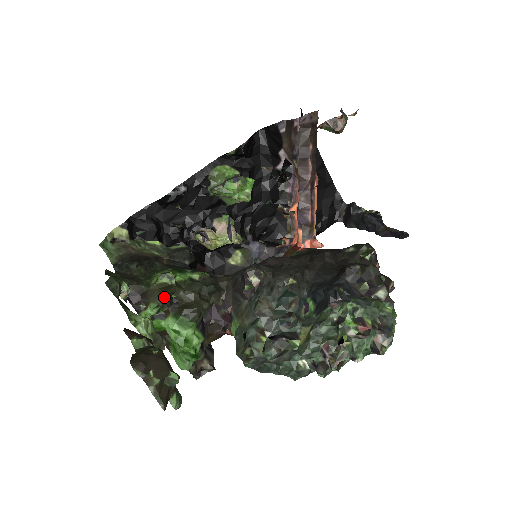
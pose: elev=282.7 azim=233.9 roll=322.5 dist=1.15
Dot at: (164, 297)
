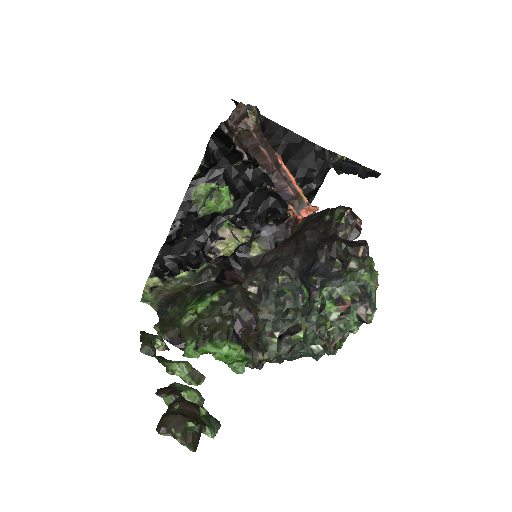
Dot at: (193, 333)
